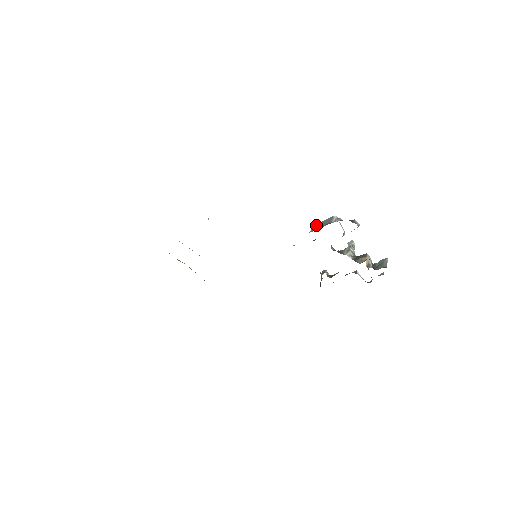
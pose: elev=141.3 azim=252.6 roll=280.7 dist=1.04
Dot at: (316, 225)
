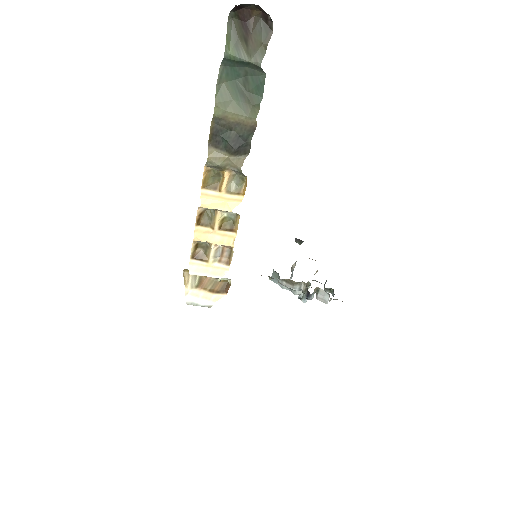
Dot at: (272, 273)
